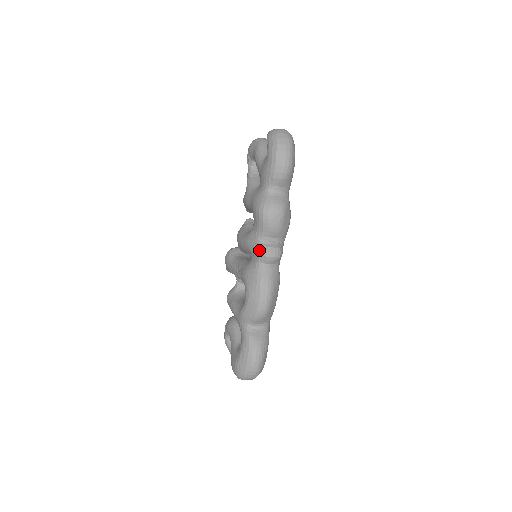
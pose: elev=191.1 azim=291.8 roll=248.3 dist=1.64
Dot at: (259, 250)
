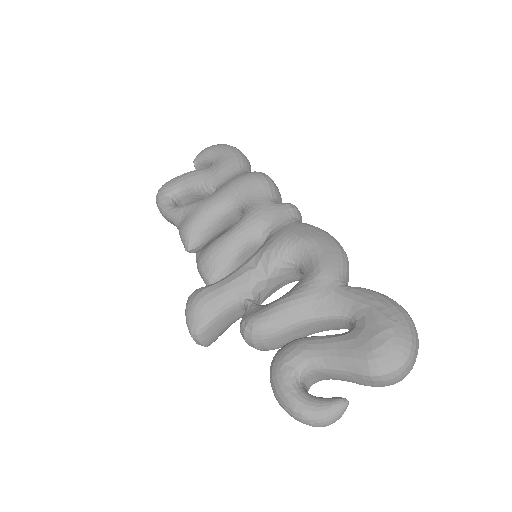
Dot at: (283, 206)
